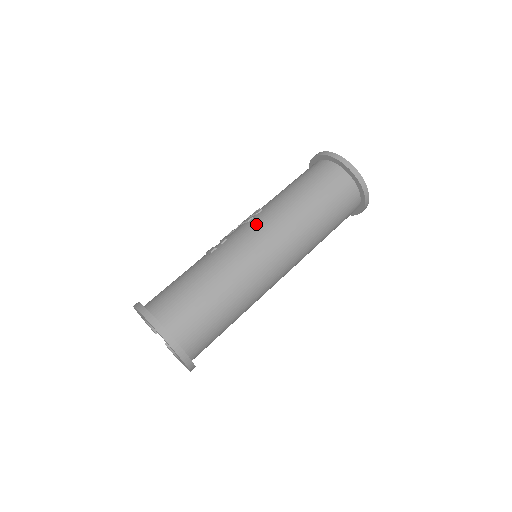
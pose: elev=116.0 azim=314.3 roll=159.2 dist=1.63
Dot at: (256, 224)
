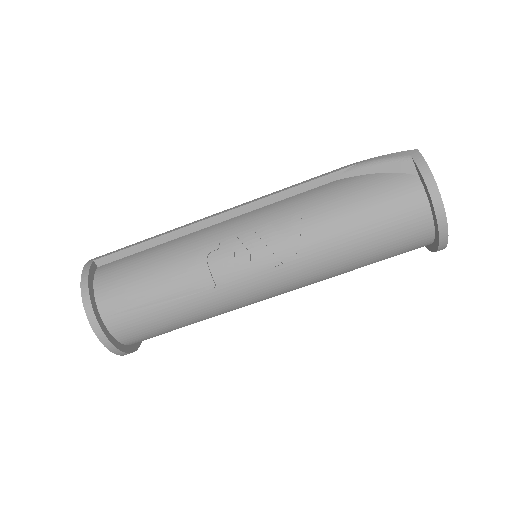
Dot at: (280, 281)
